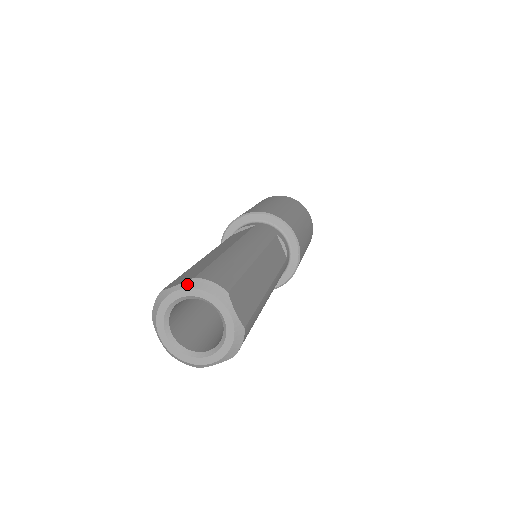
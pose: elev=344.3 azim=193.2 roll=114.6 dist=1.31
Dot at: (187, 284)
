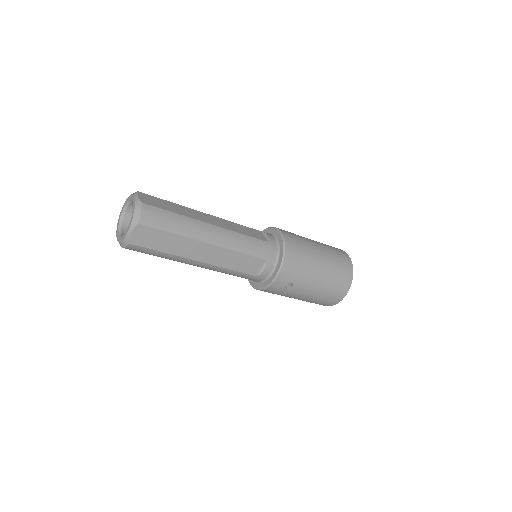
Dot at: occluded
